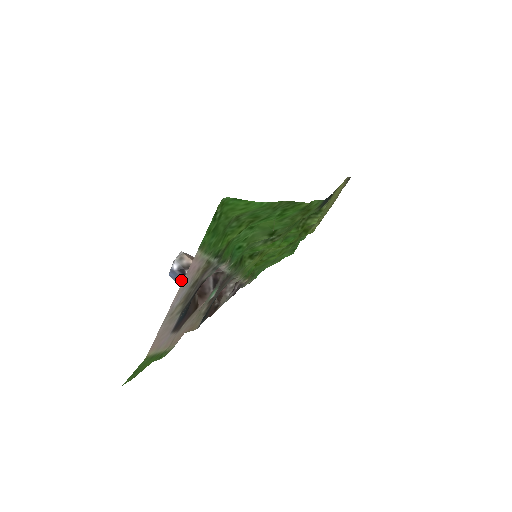
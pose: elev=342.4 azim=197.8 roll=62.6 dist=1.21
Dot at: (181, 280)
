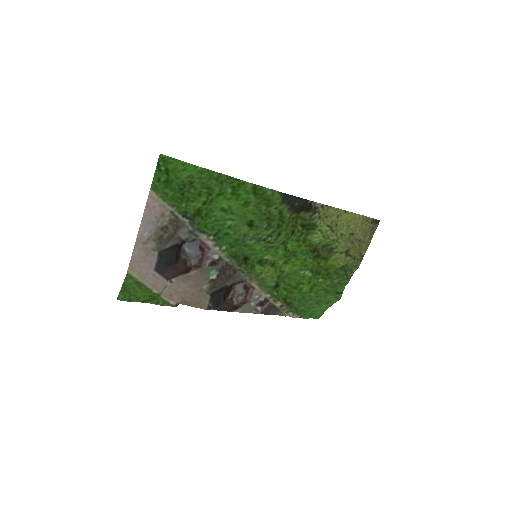
Dot at: occluded
